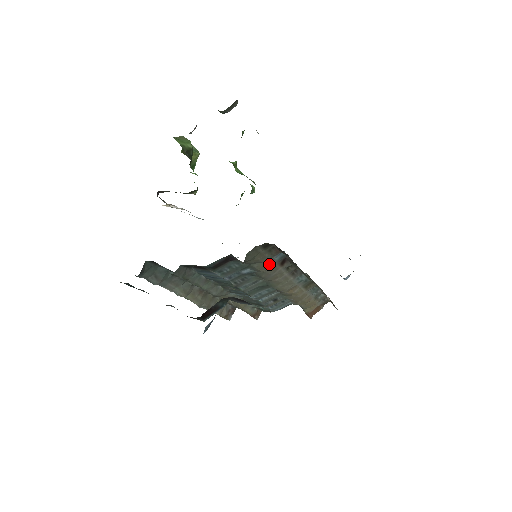
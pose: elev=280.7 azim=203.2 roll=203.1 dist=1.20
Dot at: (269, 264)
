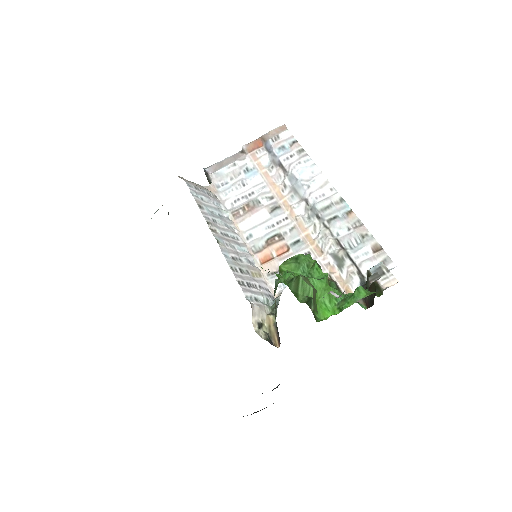
Dot at: occluded
